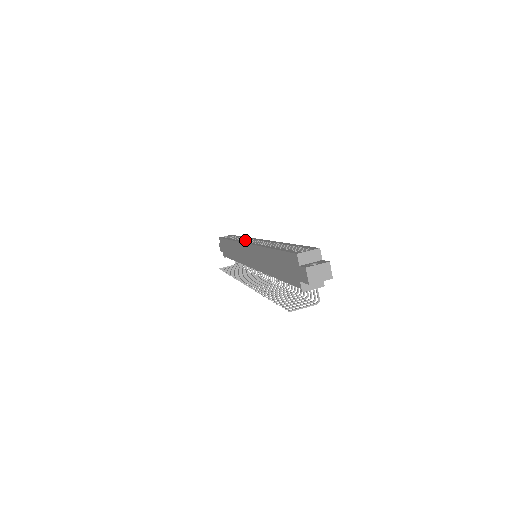
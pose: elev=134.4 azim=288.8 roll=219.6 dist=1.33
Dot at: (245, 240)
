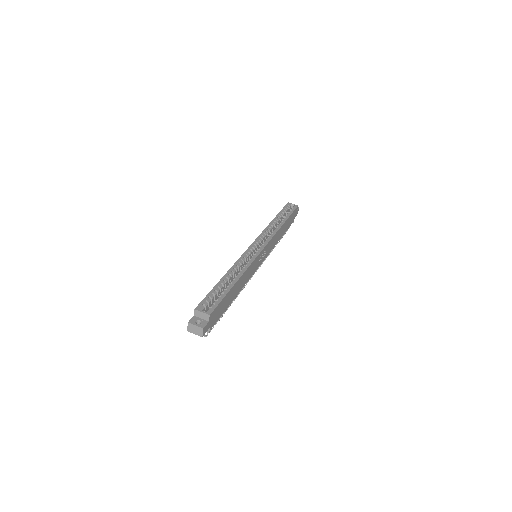
Dot at: (271, 233)
